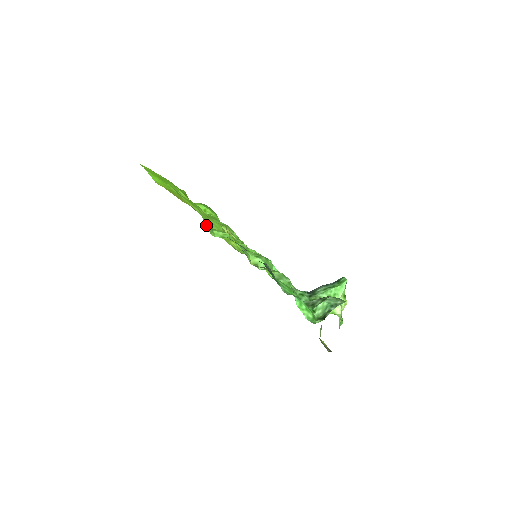
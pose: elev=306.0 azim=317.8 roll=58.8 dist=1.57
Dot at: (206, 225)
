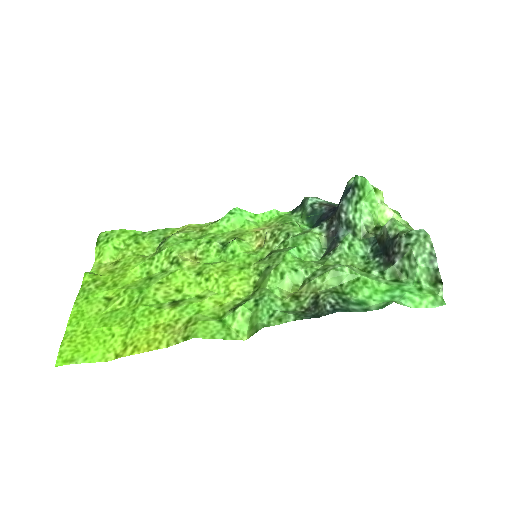
Dot at: (225, 339)
